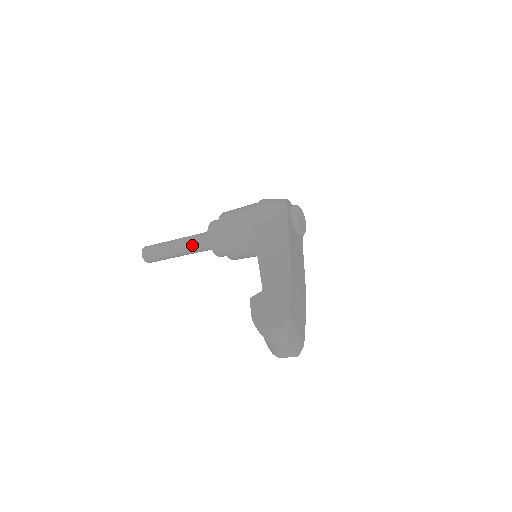
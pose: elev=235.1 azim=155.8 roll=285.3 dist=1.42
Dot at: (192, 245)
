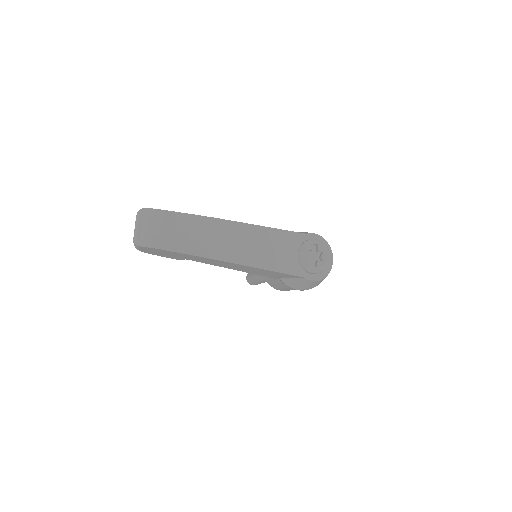
Dot at: occluded
